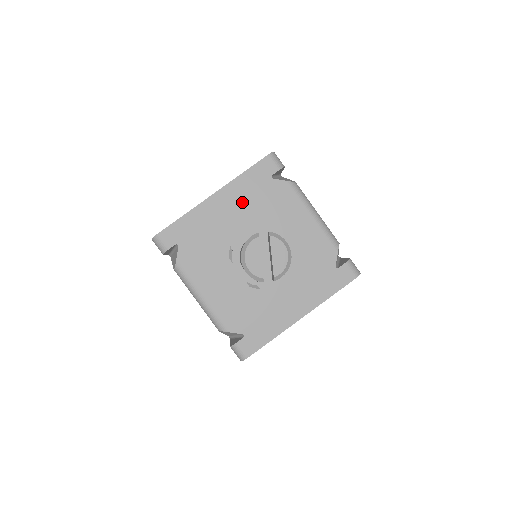
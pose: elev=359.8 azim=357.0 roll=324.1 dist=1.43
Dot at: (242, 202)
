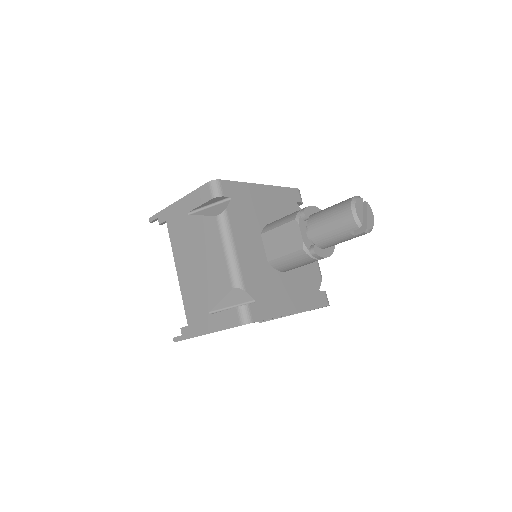
Dot at: (278, 204)
